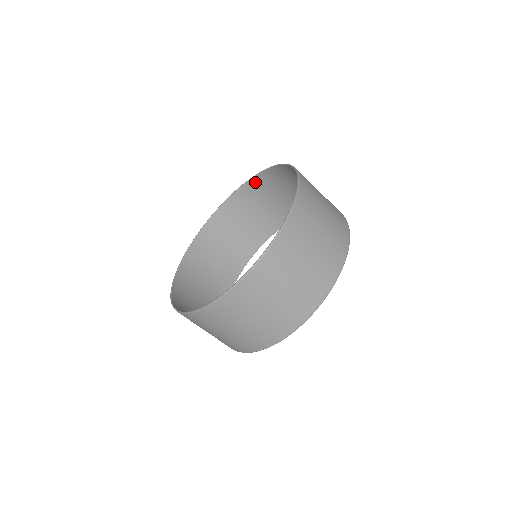
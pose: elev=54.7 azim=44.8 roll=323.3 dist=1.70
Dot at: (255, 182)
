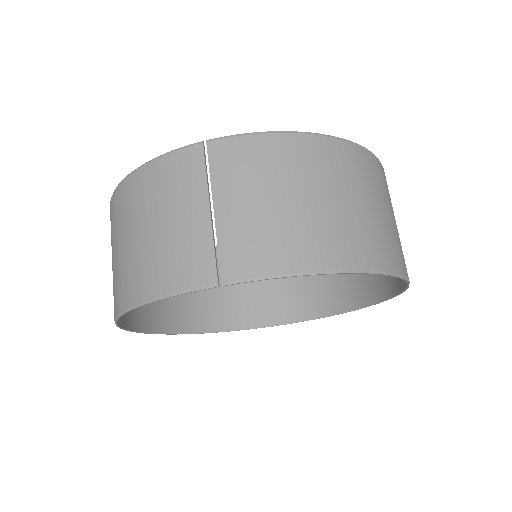
Dot at: occluded
